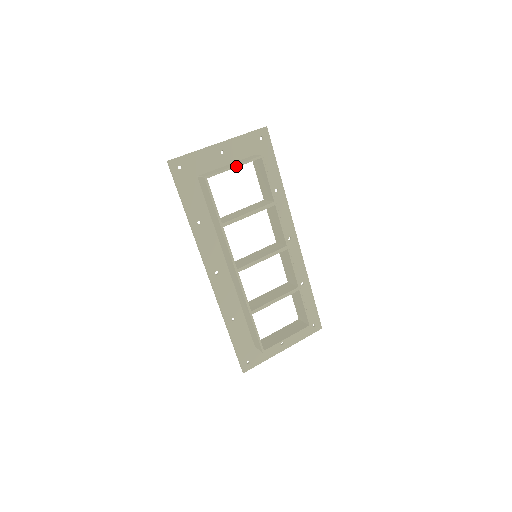
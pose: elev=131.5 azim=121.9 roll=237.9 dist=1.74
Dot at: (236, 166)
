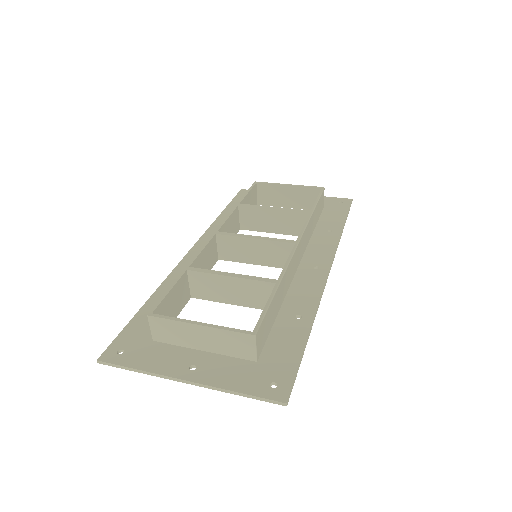
Dot at: (290, 185)
